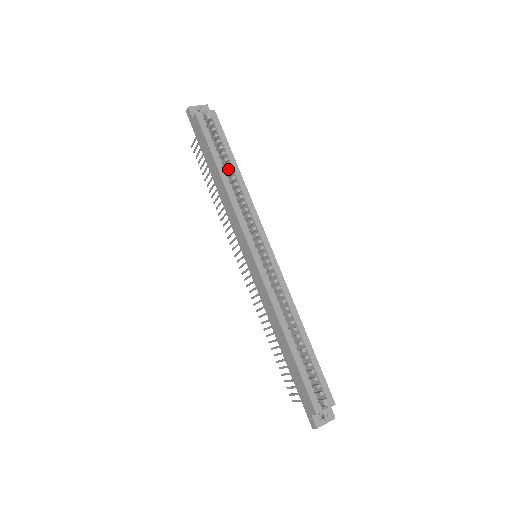
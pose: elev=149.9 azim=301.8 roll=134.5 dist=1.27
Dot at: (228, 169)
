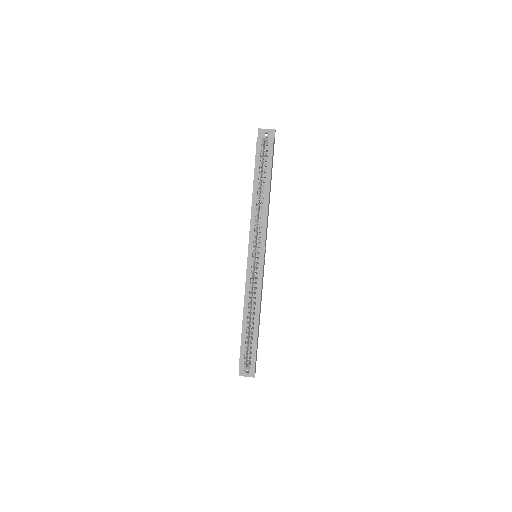
Dot at: occluded
